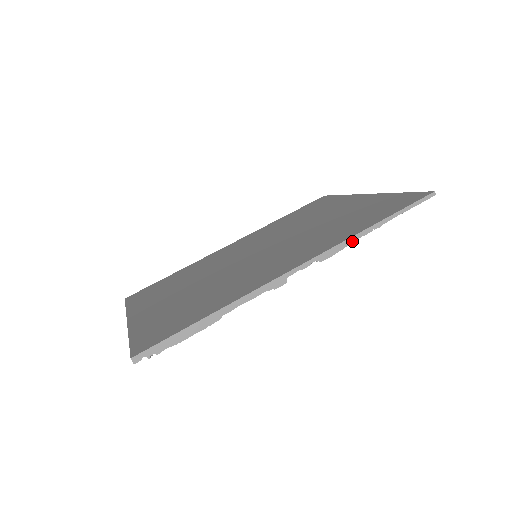
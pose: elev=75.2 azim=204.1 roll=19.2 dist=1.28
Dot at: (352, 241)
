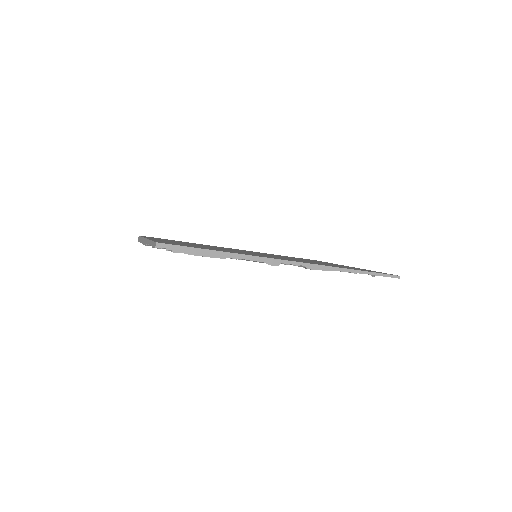
Dot at: (333, 270)
